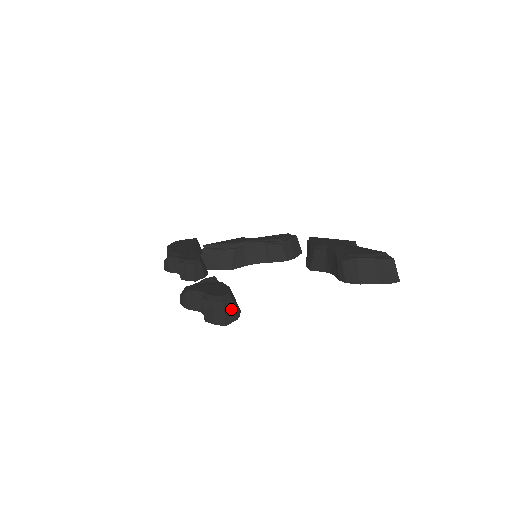
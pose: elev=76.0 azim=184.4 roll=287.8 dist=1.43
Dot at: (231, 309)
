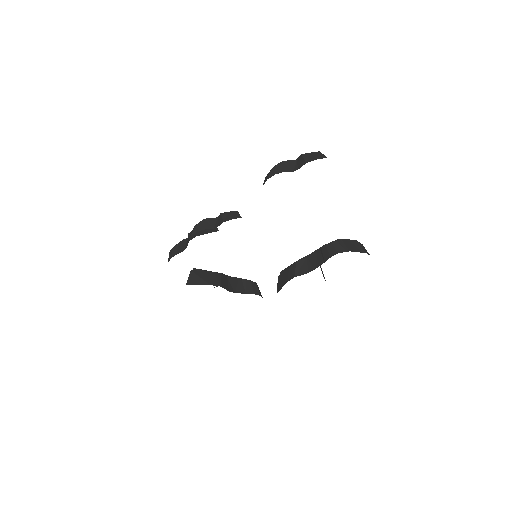
Dot at: occluded
